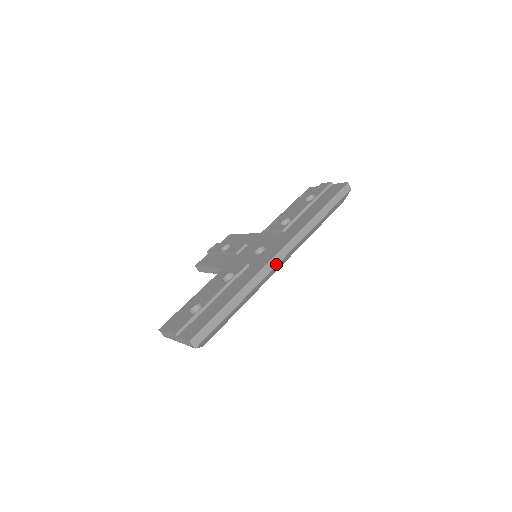
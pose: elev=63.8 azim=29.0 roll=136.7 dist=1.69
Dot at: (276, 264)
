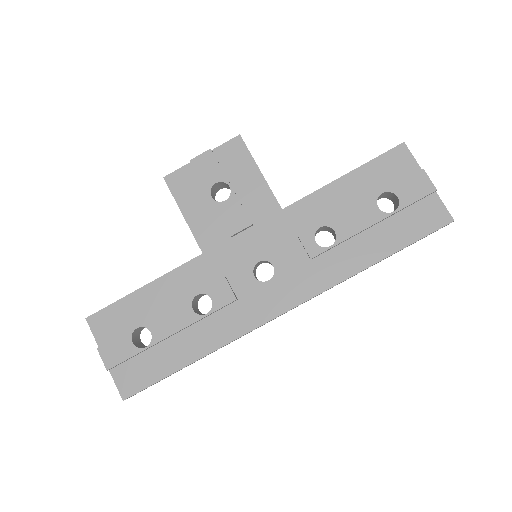
Dot at: occluded
